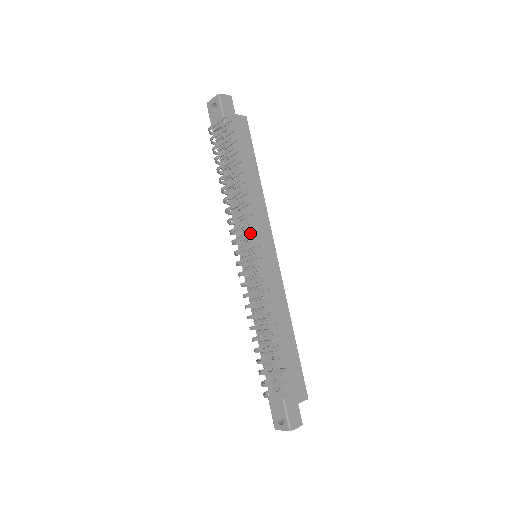
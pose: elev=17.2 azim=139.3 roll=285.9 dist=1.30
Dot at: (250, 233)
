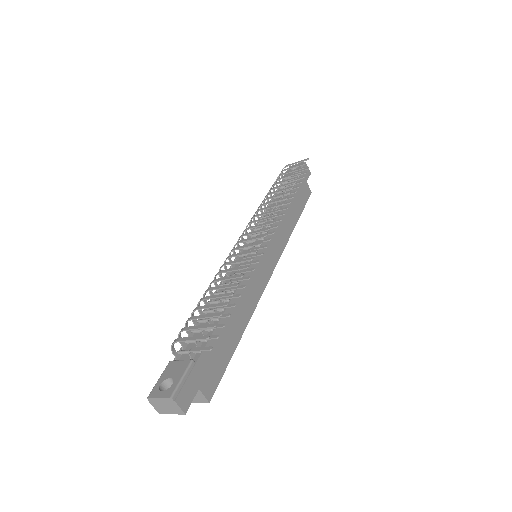
Dot at: (275, 215)
